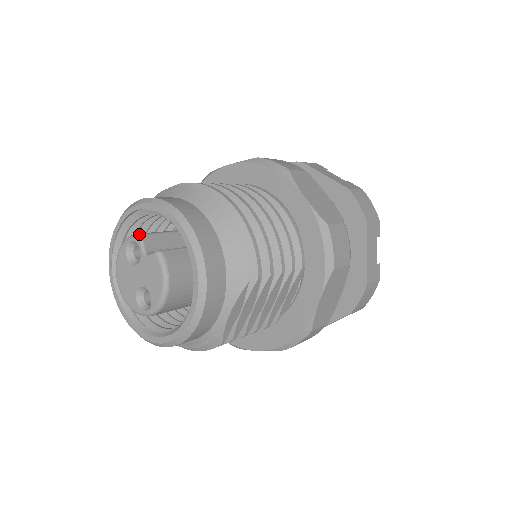
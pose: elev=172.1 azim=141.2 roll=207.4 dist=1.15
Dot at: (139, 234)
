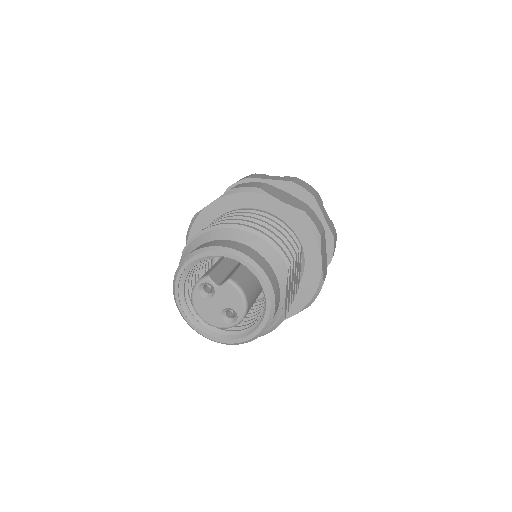
Dot at: (206, 276)
